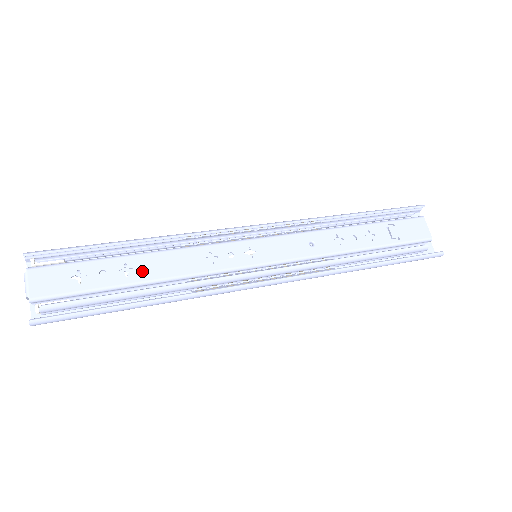
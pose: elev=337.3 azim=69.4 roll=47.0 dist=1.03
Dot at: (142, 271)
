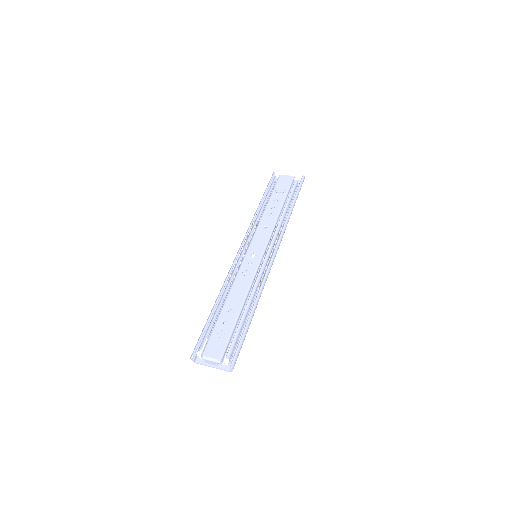
Dot at: (235, 305)
